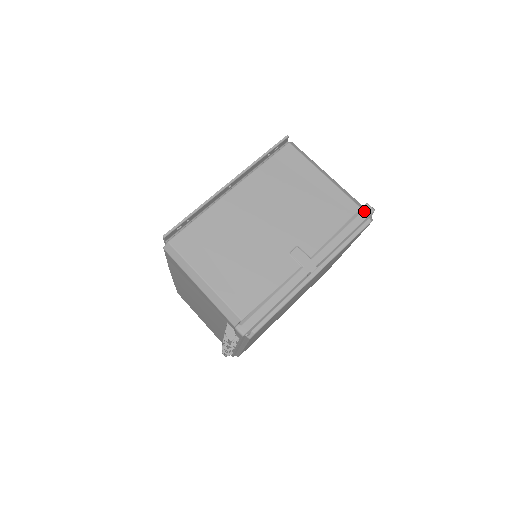
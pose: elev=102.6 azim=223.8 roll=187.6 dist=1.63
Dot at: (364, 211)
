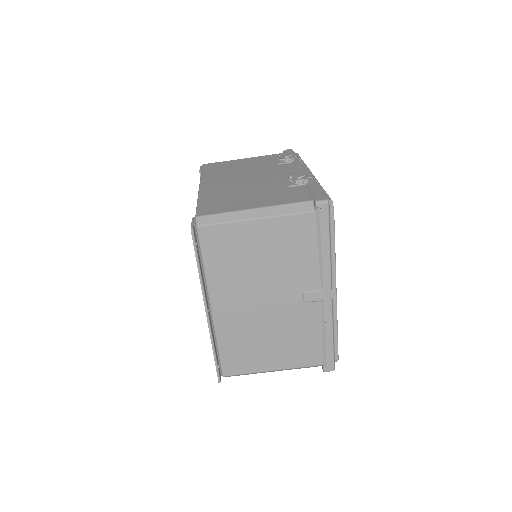
Dot at: (321, 213)
